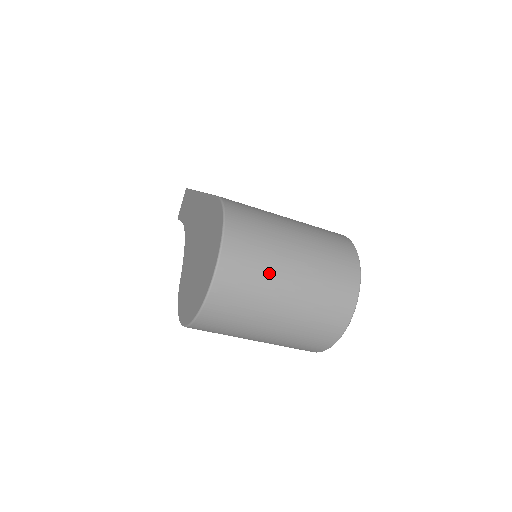
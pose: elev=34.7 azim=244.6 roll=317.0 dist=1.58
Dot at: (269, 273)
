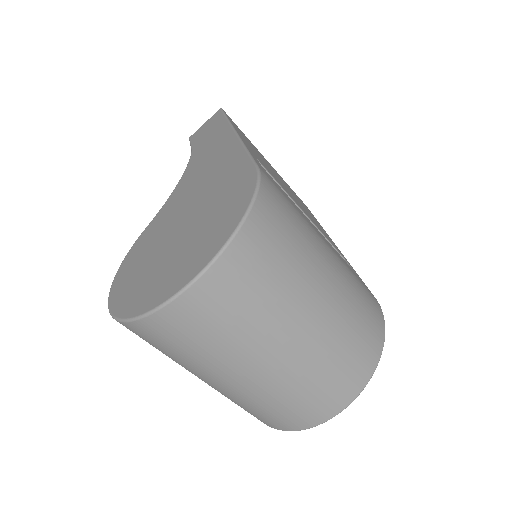
Dot at: (263, 322)
